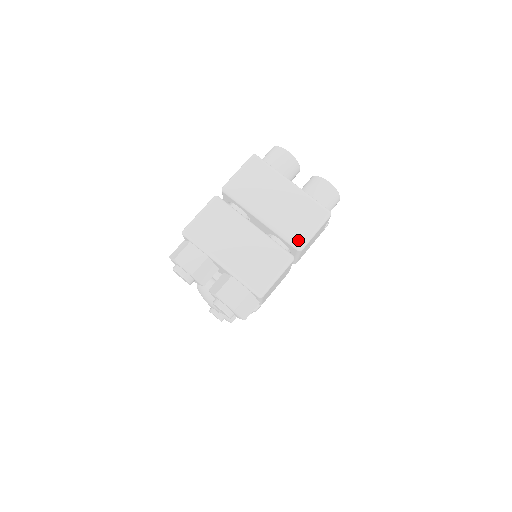
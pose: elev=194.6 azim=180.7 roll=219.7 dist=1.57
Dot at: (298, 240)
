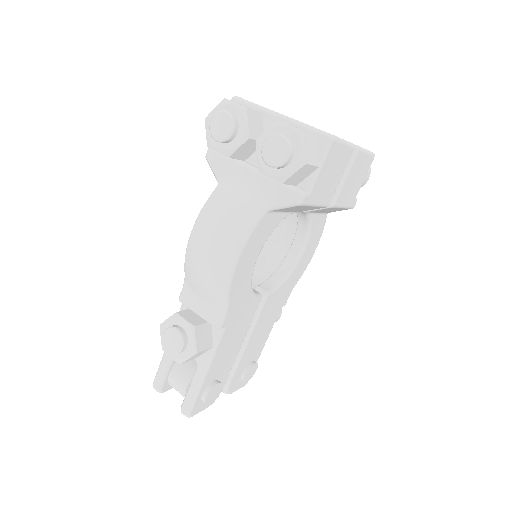
Dot at: (353, 144)
